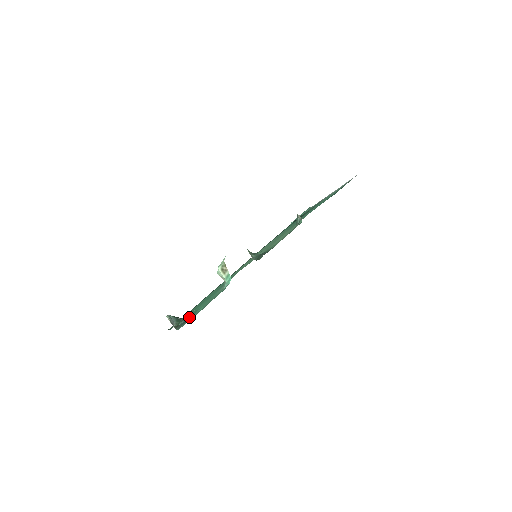
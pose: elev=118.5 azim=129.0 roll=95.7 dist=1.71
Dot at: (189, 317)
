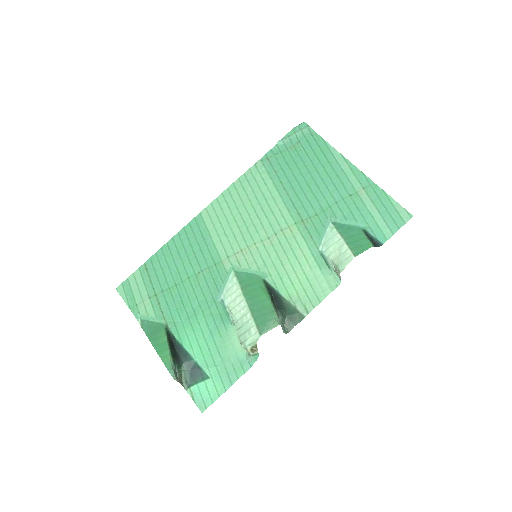
Dot at: (197, 371)
